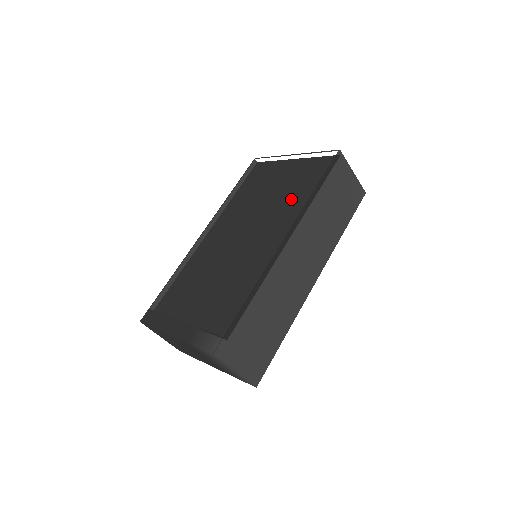
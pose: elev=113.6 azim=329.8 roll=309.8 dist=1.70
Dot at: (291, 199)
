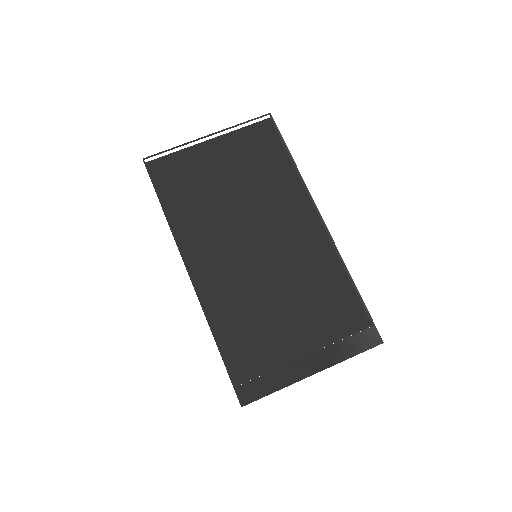
Dot at: (267, 181)
